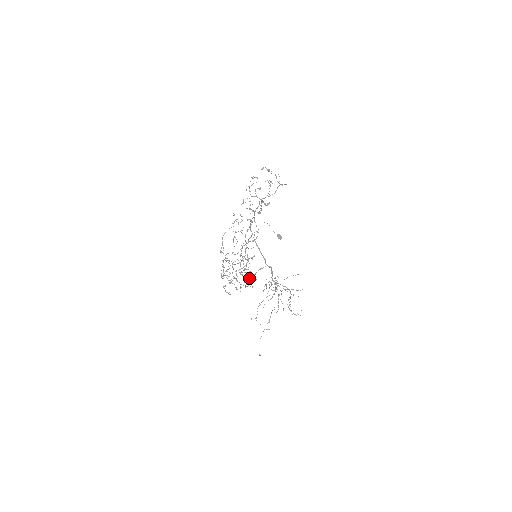
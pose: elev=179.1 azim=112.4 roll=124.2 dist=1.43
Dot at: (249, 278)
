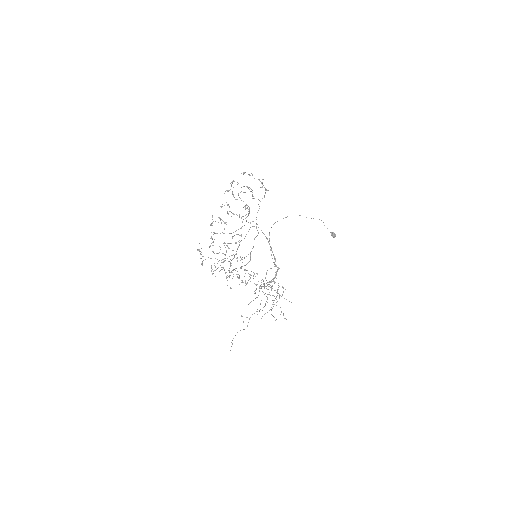
Dot at: occluded
